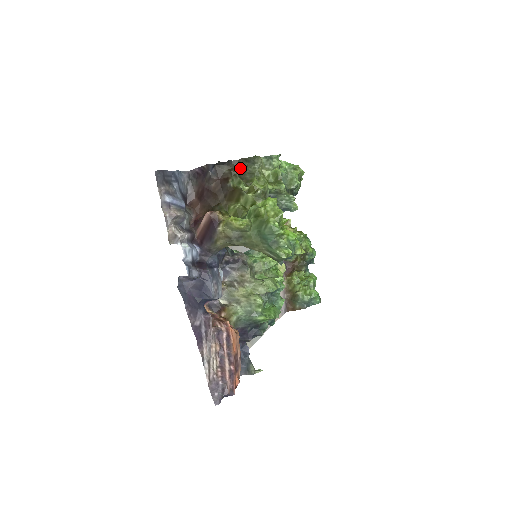
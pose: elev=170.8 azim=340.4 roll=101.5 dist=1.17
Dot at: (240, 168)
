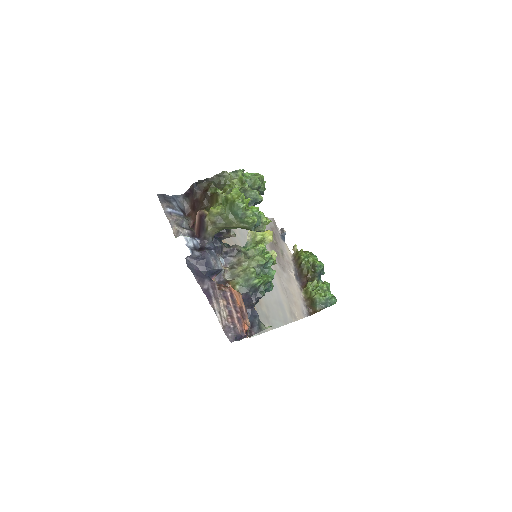
Dot at: (215, 182)
